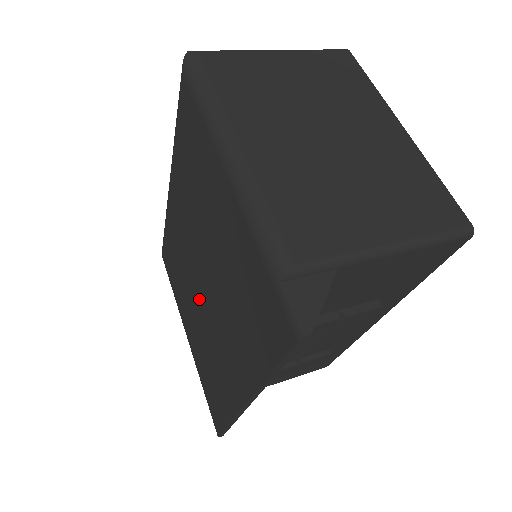
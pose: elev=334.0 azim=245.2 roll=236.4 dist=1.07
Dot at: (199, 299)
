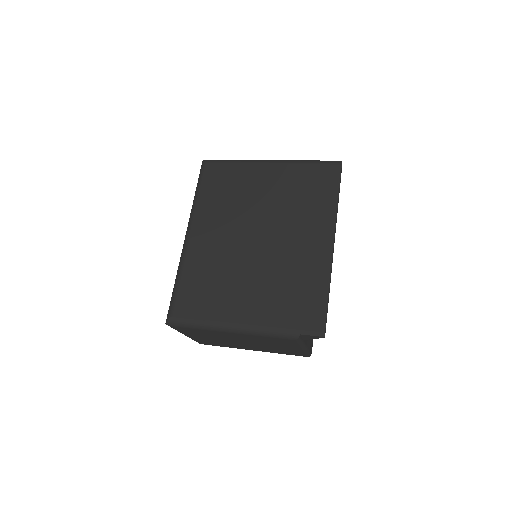
Dot at: (257, 257)
